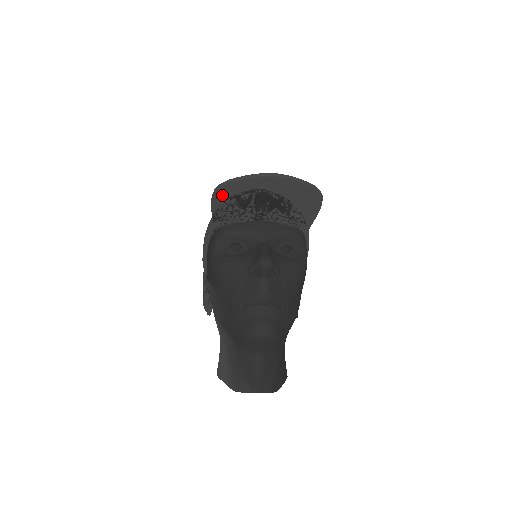
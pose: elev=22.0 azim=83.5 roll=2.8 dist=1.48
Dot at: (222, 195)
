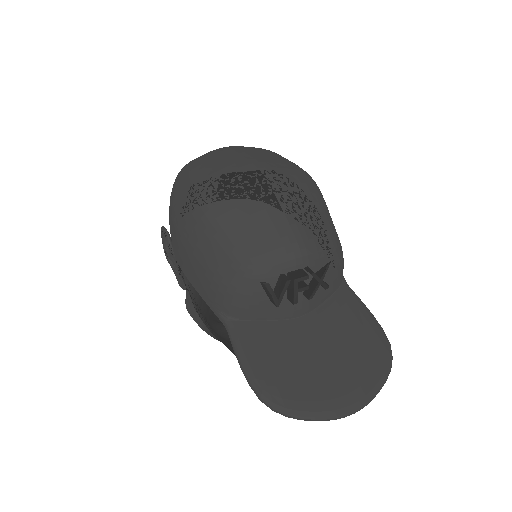
Dot at: (268, 391)
